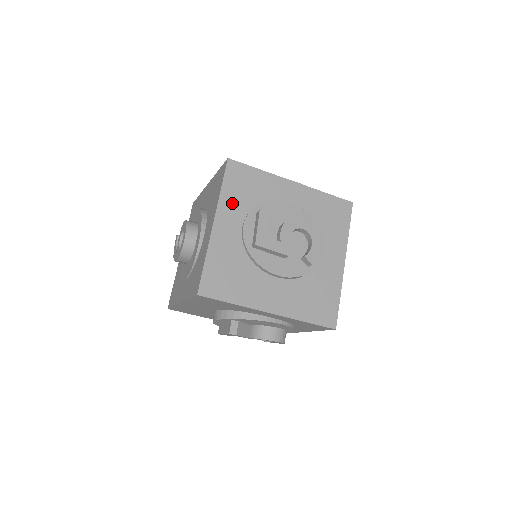
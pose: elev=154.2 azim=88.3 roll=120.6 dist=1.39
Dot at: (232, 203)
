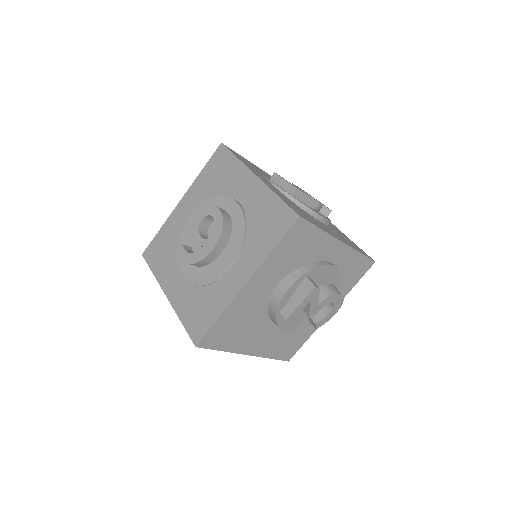
Dot at: (252, 168)
